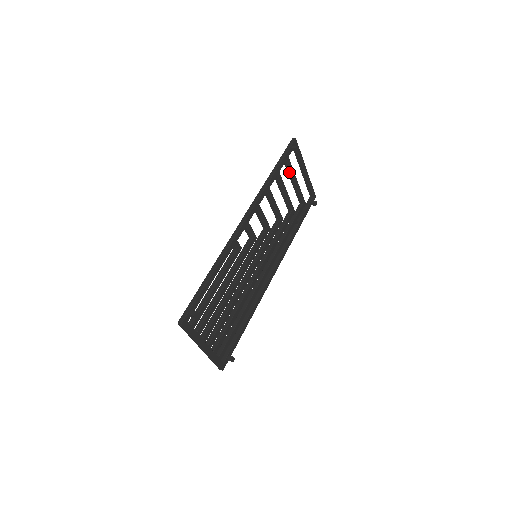
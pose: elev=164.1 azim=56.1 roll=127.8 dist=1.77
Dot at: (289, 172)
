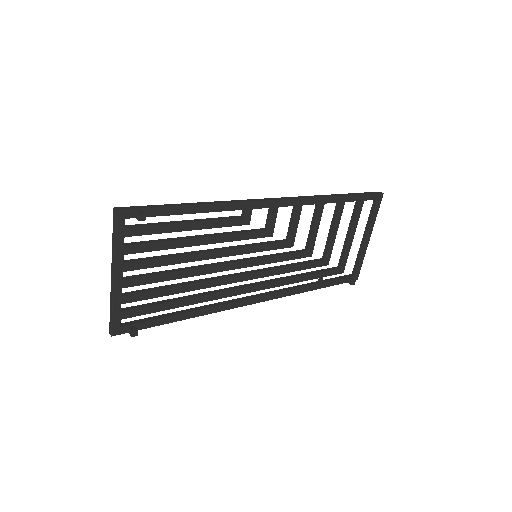
Dot at: (353, 218)
